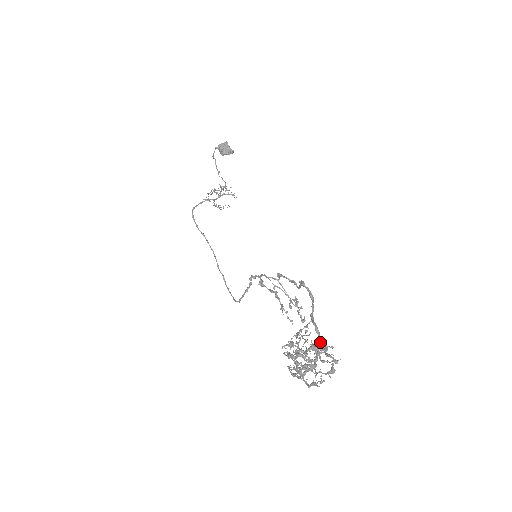
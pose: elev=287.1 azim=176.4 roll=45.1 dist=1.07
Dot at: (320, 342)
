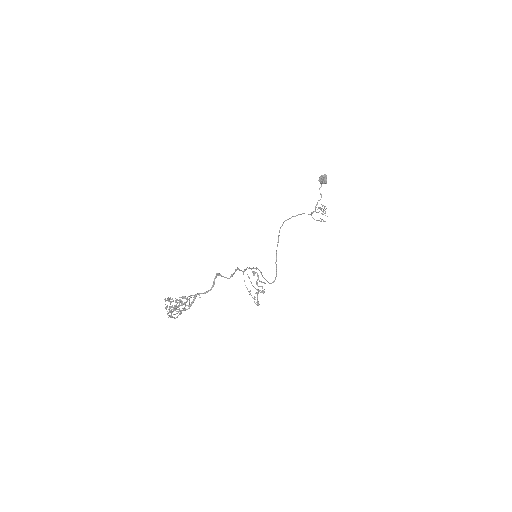
Dot at: (192, 303)
